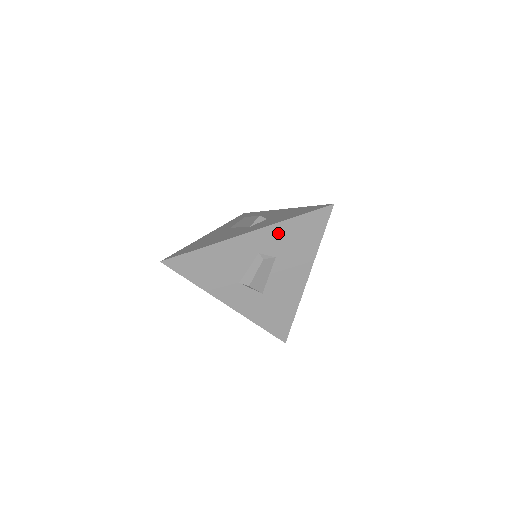
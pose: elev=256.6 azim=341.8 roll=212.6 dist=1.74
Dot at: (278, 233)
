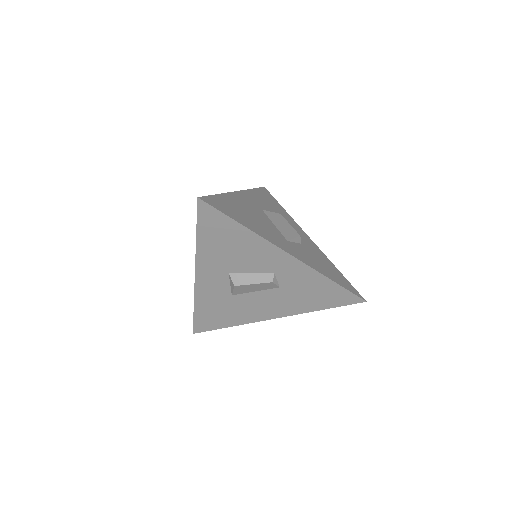
Dot at: (307, 277)
